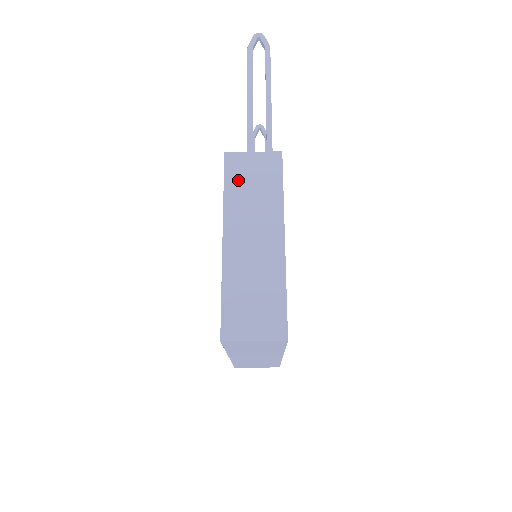
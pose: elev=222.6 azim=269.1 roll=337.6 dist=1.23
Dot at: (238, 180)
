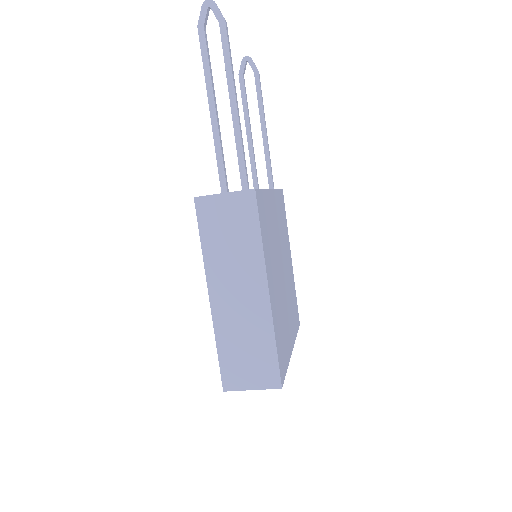
Dot at: (213, 230)
